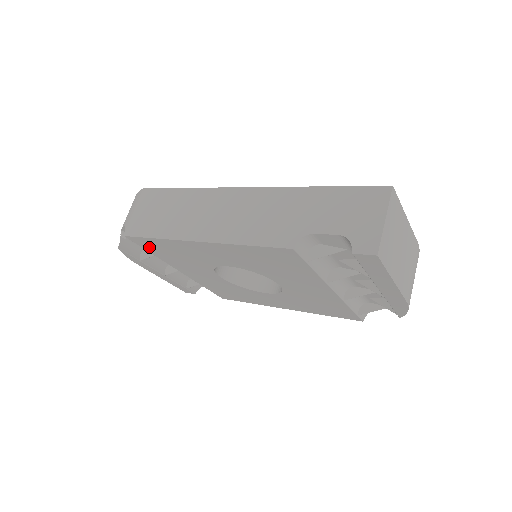
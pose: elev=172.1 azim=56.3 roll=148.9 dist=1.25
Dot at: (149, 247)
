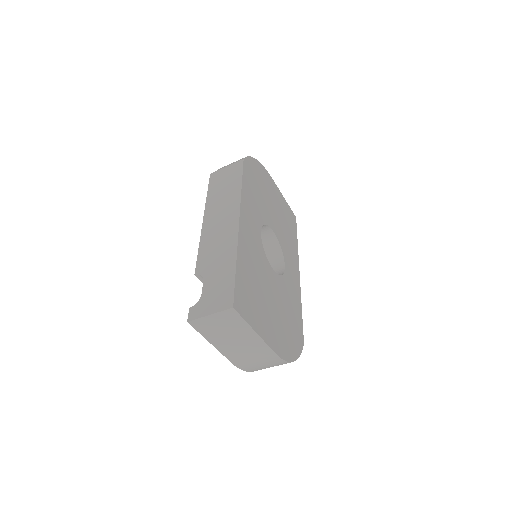
Dot at: occluded
